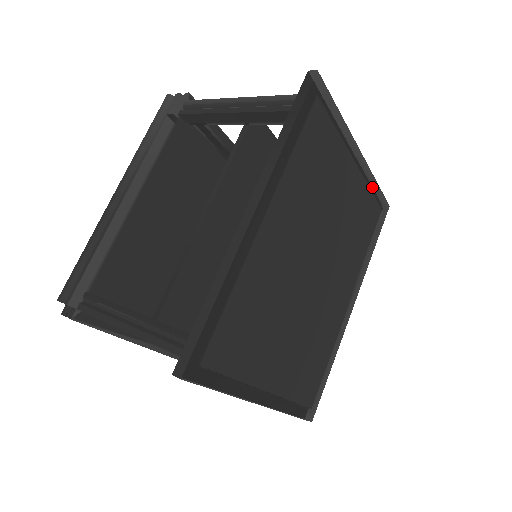
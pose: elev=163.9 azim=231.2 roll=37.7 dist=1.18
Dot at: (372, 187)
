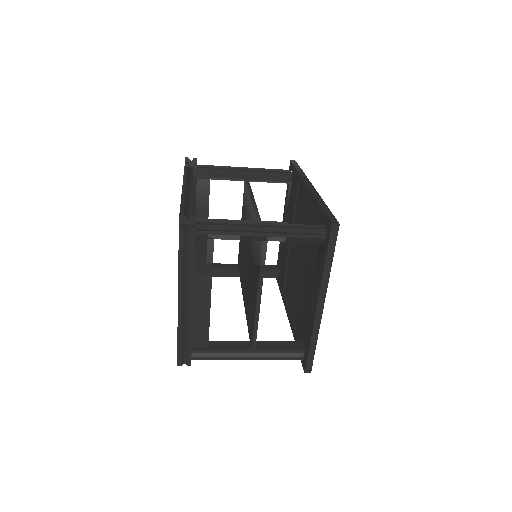
Dot at: occluded
